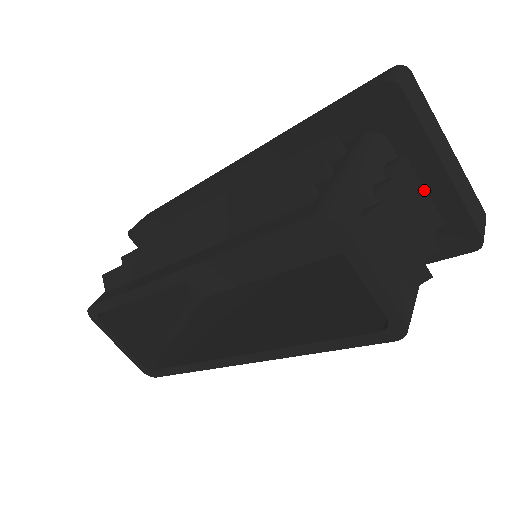
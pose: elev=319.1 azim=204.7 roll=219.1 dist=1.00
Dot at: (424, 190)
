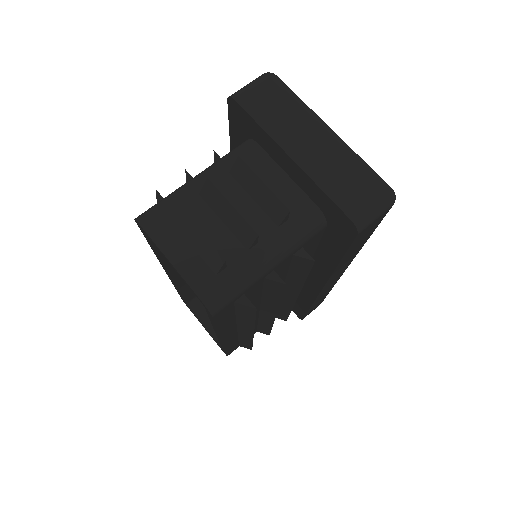
Dot at: (262, 183)
